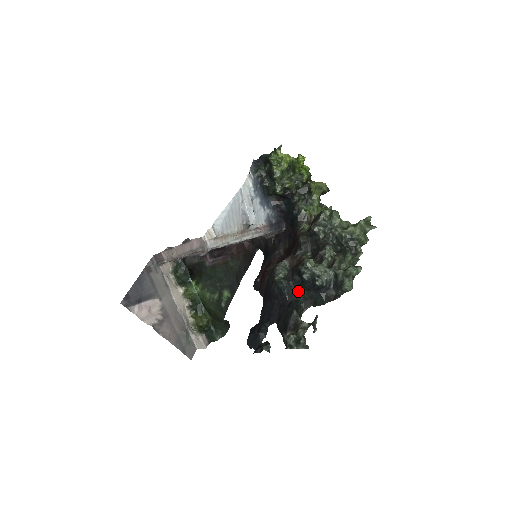
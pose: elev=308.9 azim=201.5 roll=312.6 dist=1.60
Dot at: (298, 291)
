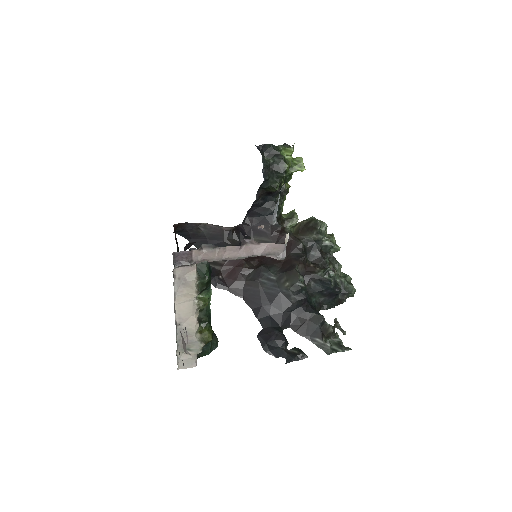
Dot at: (311, 296)
